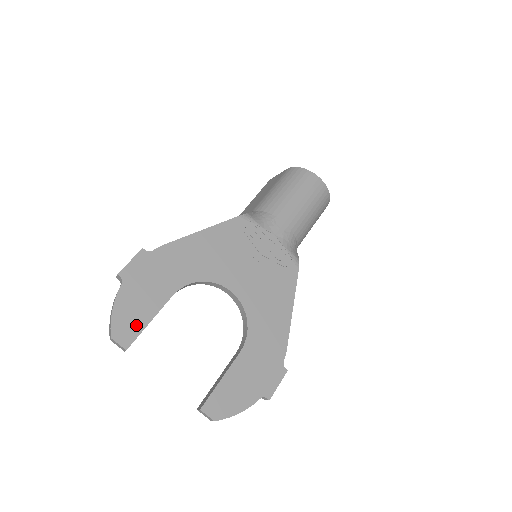
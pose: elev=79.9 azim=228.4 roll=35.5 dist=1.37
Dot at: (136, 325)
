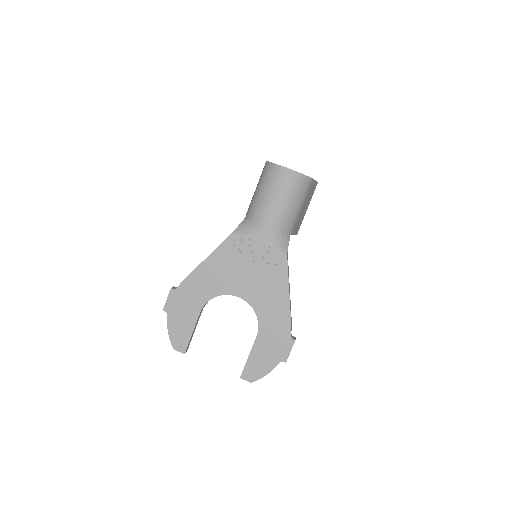
Dot at: (185, 338)
